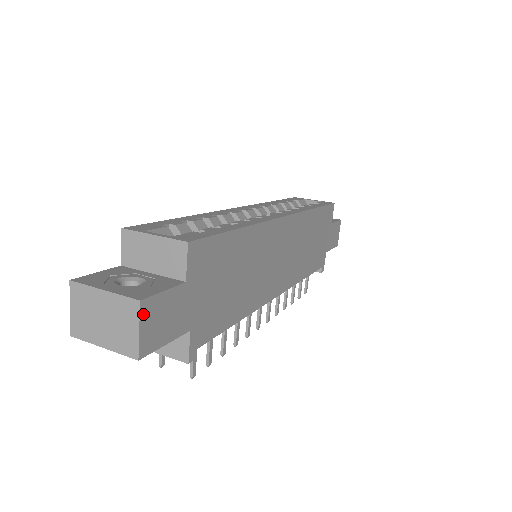
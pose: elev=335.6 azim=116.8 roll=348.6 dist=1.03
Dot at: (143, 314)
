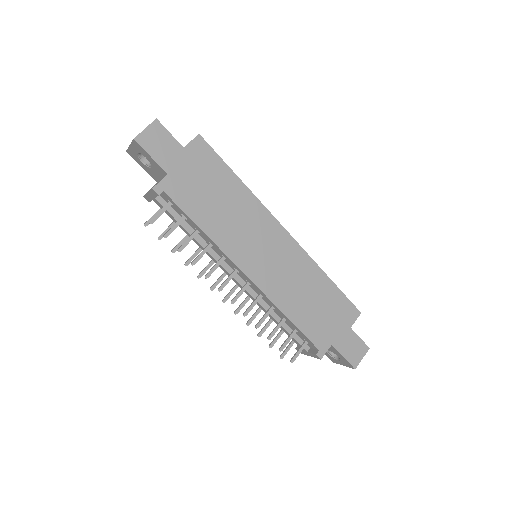
Dot at: (153, 126)
